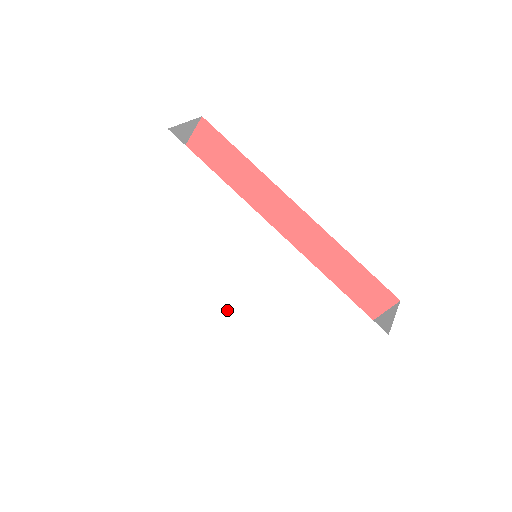
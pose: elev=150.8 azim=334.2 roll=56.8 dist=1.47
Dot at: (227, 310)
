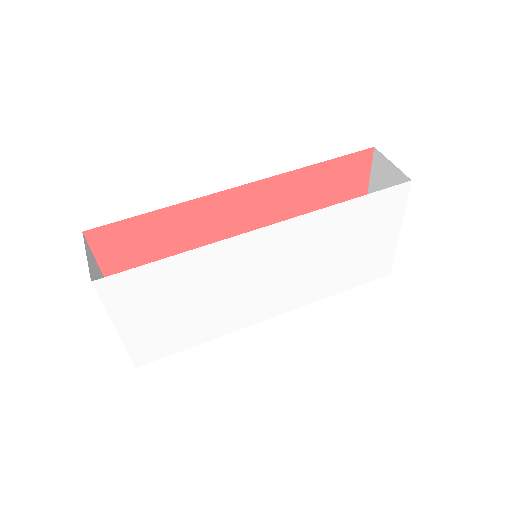
Dot at: (286, 310)
